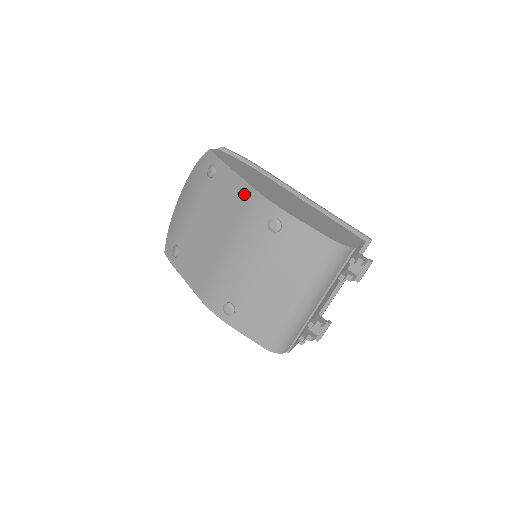
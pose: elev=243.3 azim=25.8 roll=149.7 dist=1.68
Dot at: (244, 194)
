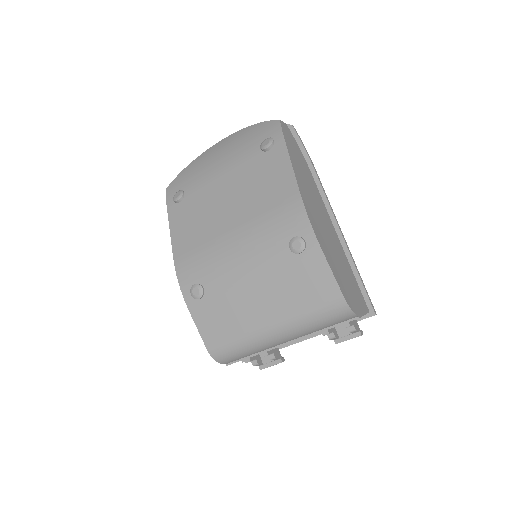
Dot at: (287, 192)
